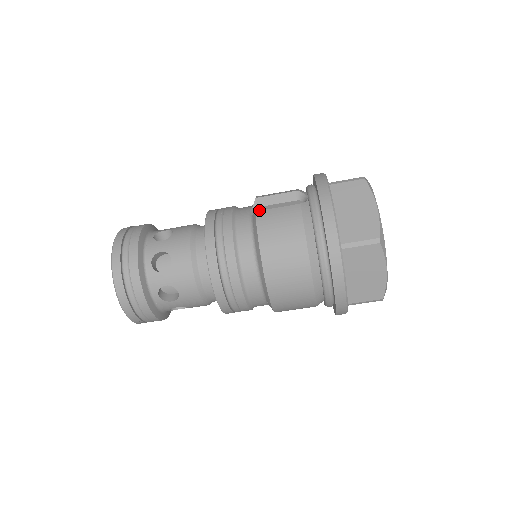
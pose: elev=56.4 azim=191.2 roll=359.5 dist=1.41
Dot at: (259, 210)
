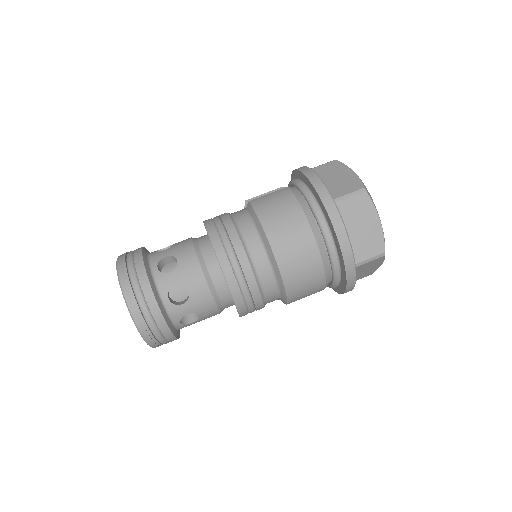
Dot at: occluded
